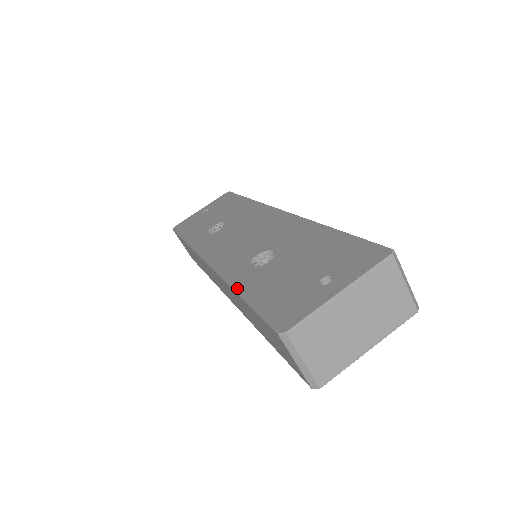
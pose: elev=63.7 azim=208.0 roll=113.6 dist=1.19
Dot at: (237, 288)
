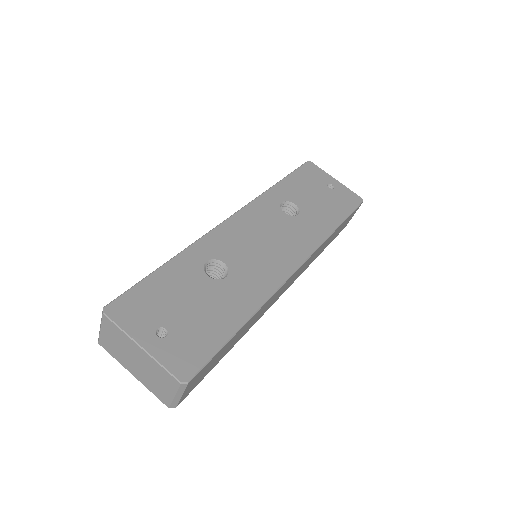
Dot at: (177, 257)
